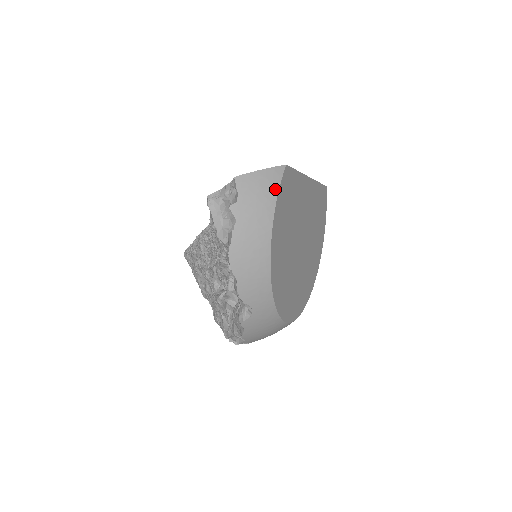
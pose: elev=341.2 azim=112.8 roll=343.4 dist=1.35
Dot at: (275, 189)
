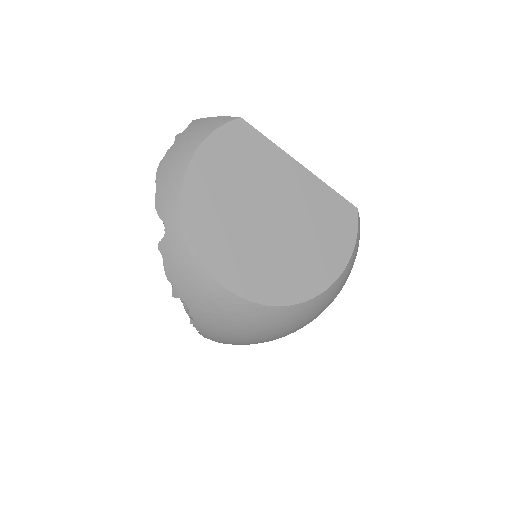
Dot at: (216, 126)
